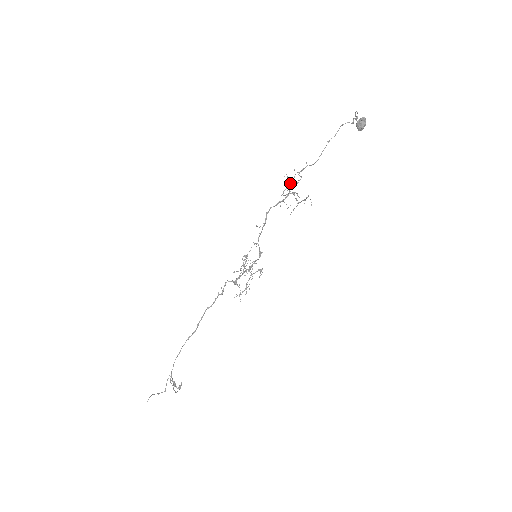
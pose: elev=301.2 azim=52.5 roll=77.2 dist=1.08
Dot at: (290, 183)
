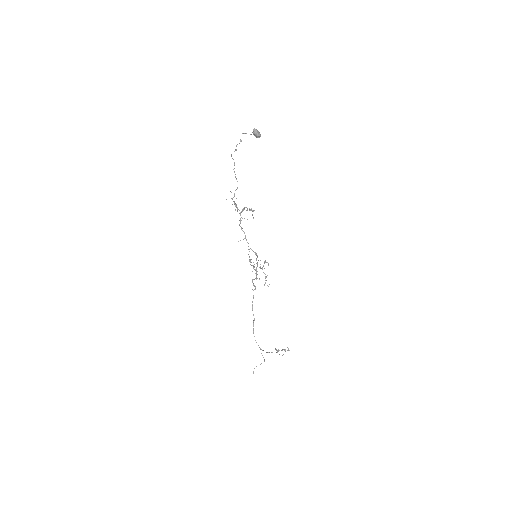
Dot at: occluded
